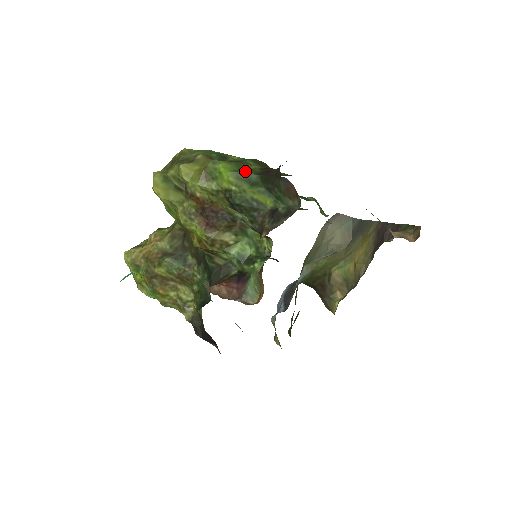
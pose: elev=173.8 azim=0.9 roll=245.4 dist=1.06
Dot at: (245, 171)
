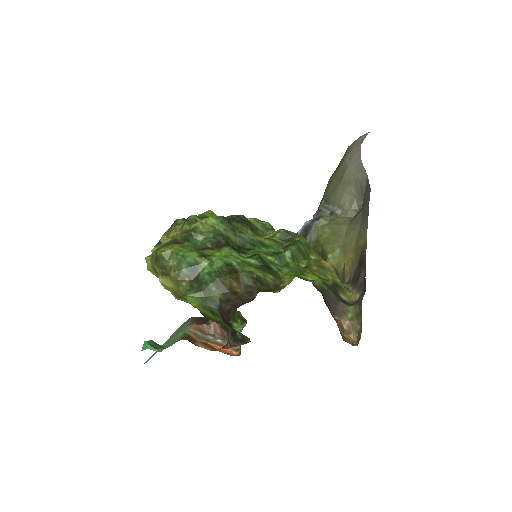
Dot at: (208, 303)
